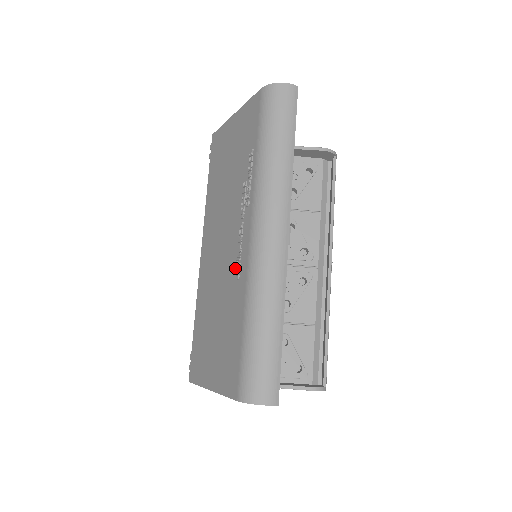
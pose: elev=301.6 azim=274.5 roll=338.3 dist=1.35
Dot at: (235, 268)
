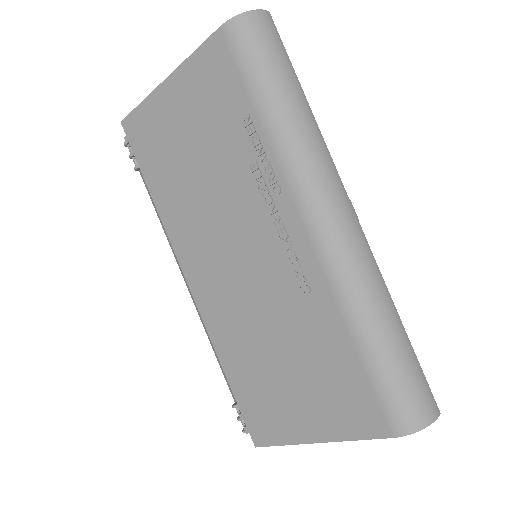
Dot at: (293, 280)
